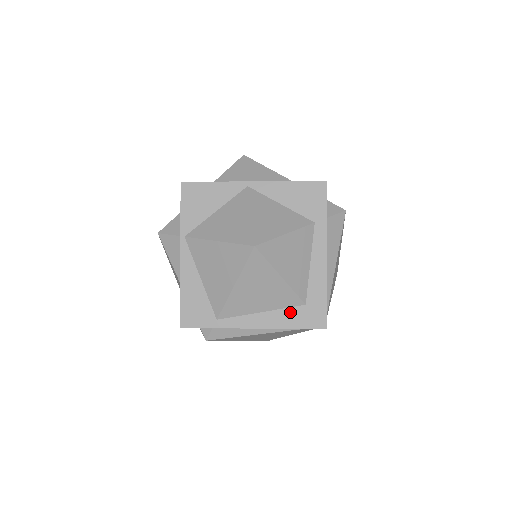
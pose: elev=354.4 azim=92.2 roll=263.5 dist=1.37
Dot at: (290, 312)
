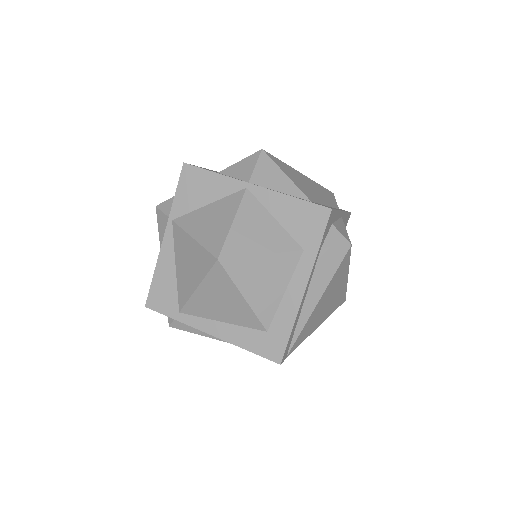
Dot at: (249, 333)
